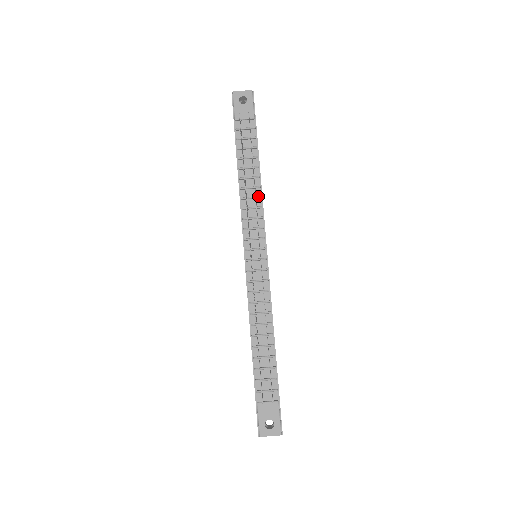
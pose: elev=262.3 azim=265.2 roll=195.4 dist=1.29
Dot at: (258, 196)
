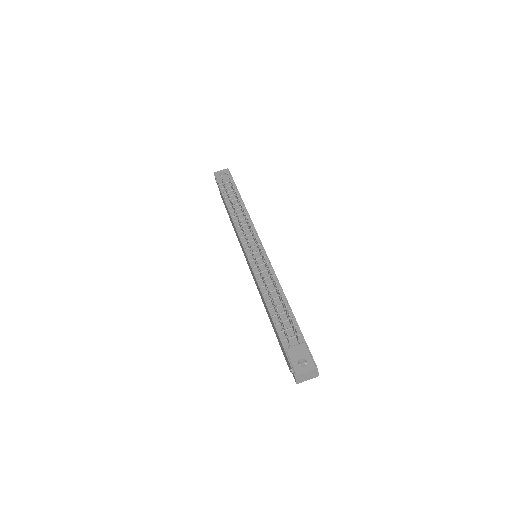
Dot at: (247, 217)
